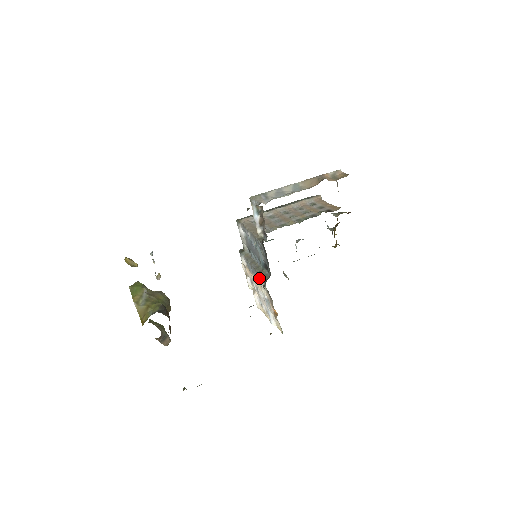
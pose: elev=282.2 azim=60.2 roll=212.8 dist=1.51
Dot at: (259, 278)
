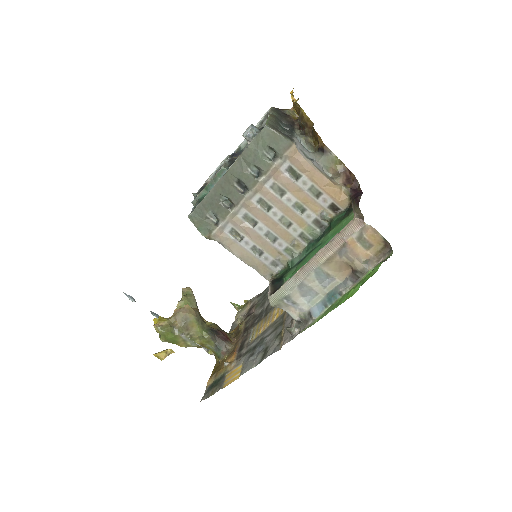
Dot at: occluded
